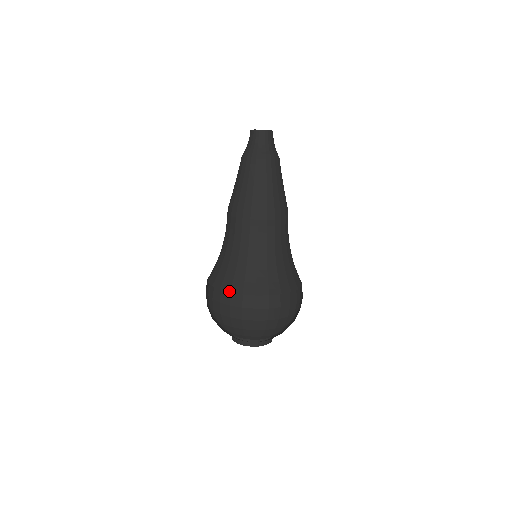
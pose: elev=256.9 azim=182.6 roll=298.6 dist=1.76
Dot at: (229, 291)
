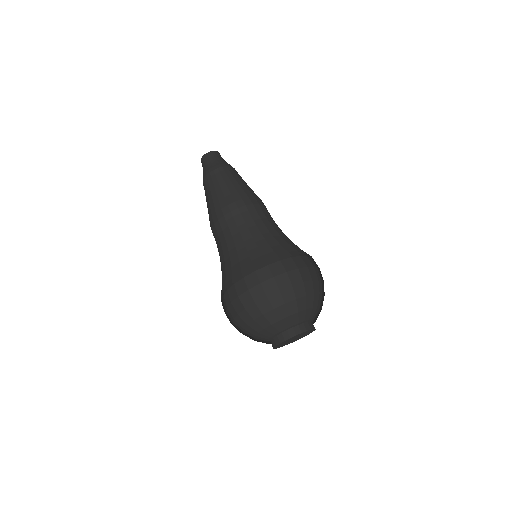
Dot at: (231, 283)
